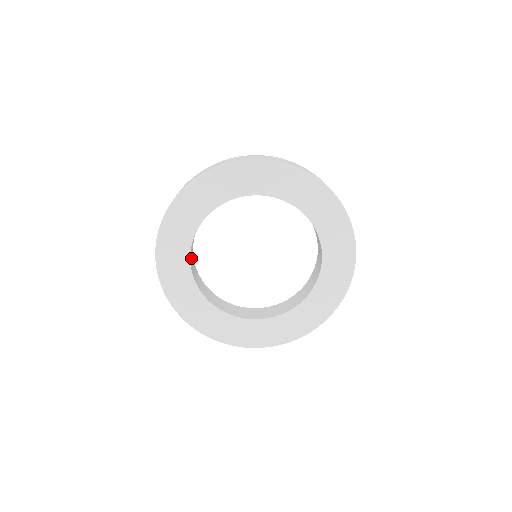
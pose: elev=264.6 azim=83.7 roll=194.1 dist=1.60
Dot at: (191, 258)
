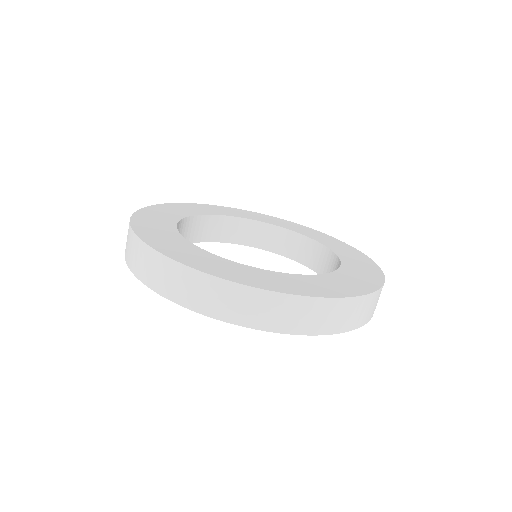
Dot at: (200, 226)
